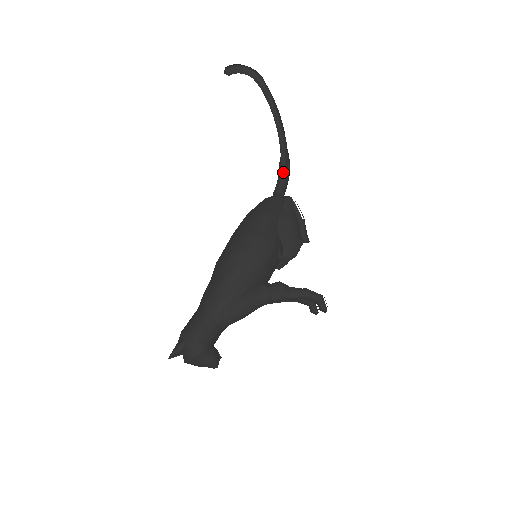
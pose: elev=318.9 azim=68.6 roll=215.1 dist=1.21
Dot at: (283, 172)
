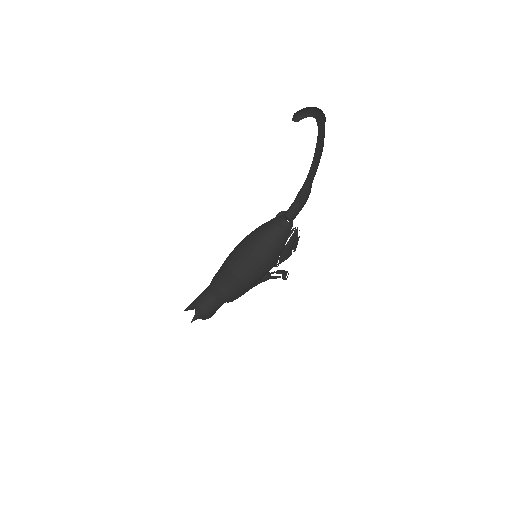
Dot at: (299, 195)
